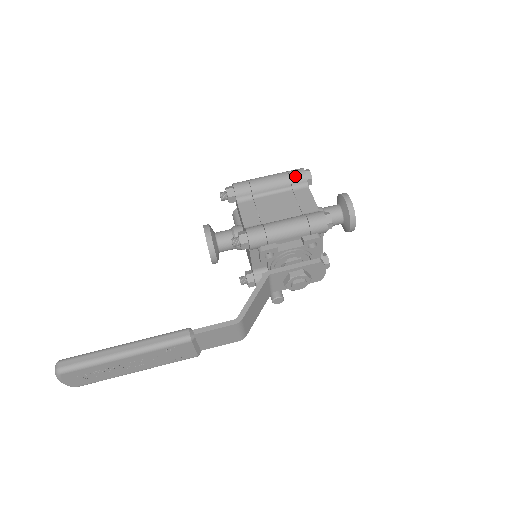
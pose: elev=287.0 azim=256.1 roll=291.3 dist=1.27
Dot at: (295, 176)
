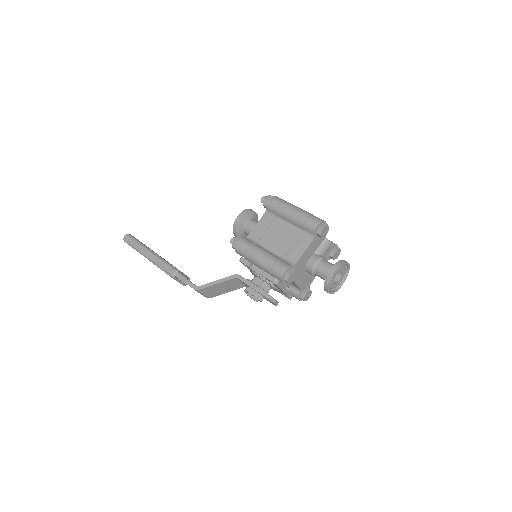
Dot at: (308, 224)
